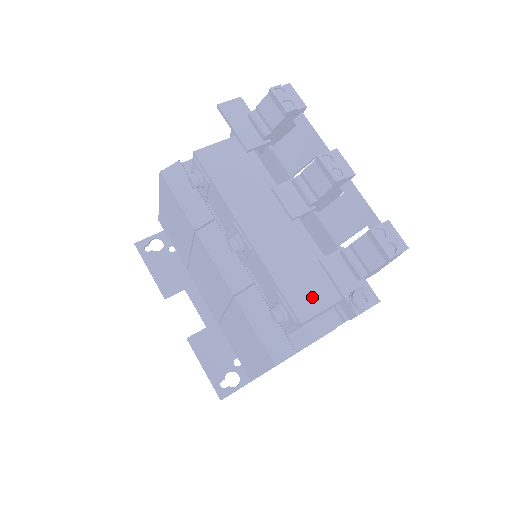
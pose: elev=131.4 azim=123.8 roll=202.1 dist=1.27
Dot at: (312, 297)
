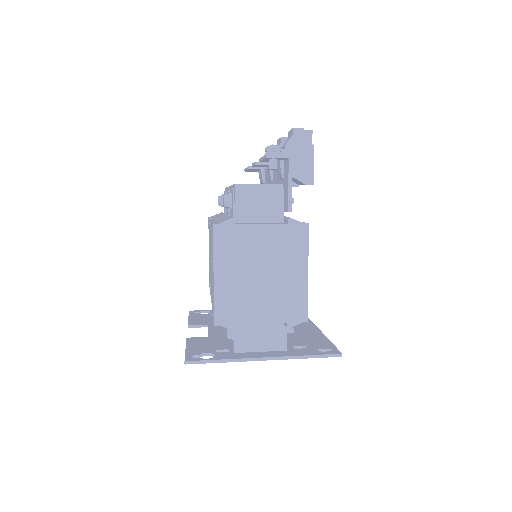
Dot at: occluded
